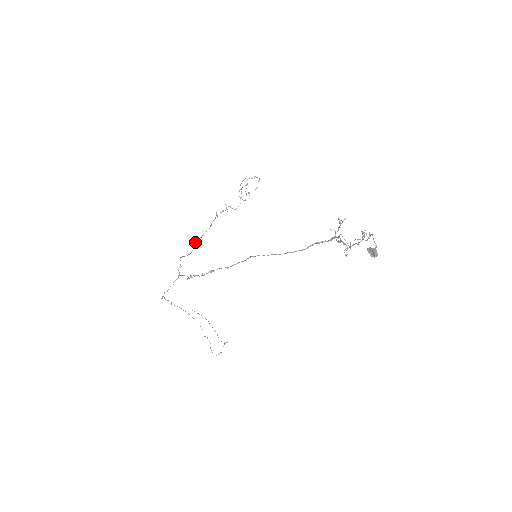
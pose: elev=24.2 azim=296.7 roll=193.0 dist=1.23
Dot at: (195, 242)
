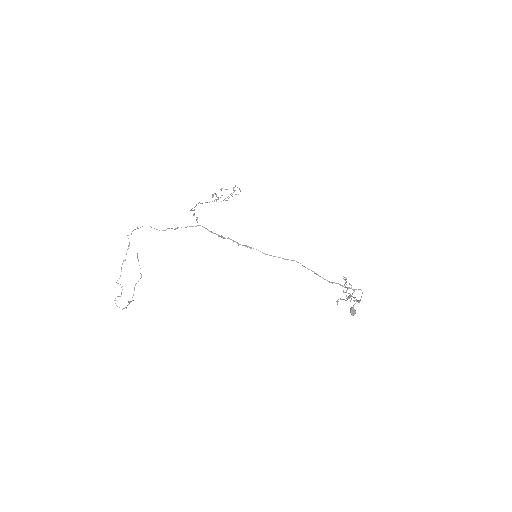
Dot at: occluded
